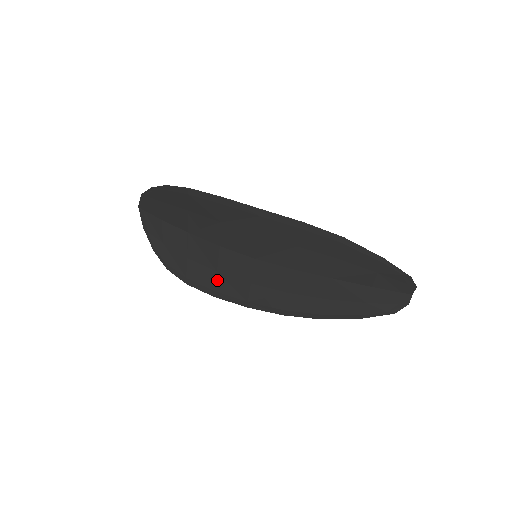
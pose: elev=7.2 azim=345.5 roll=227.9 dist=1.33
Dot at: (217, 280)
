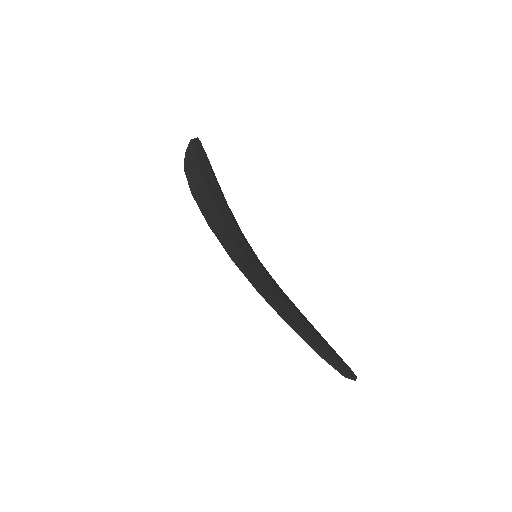
Dot at: occluded
